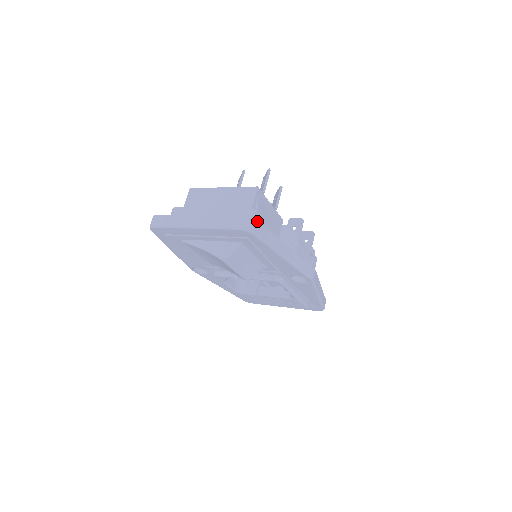
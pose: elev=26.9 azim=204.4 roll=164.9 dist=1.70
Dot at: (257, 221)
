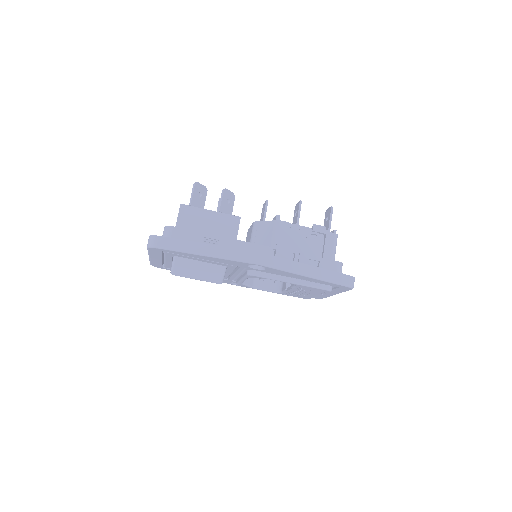
Dot at: (158, 236)
